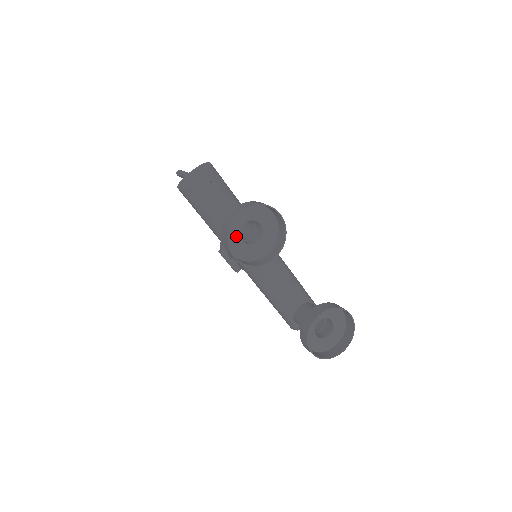
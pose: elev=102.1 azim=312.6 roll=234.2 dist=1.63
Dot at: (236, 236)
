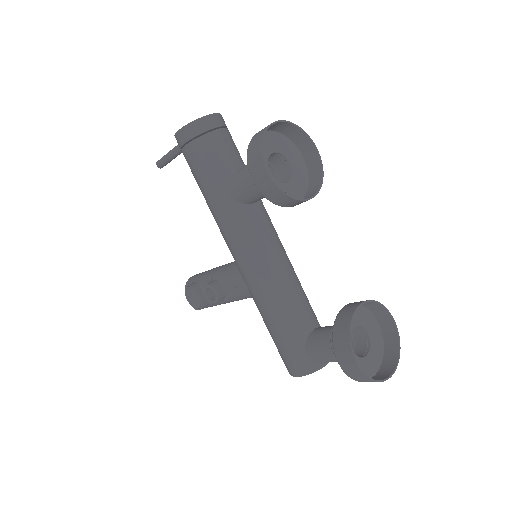
Dot at: occluded
